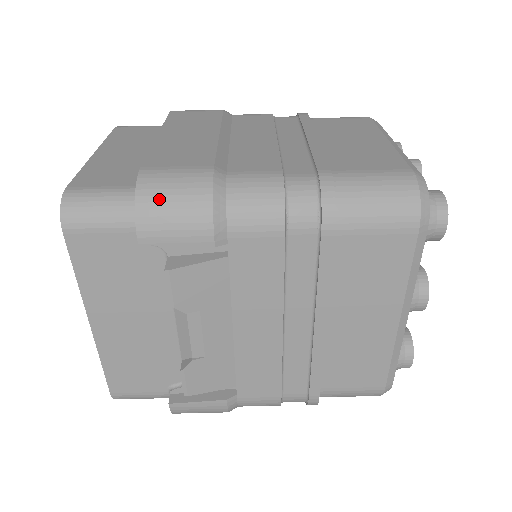
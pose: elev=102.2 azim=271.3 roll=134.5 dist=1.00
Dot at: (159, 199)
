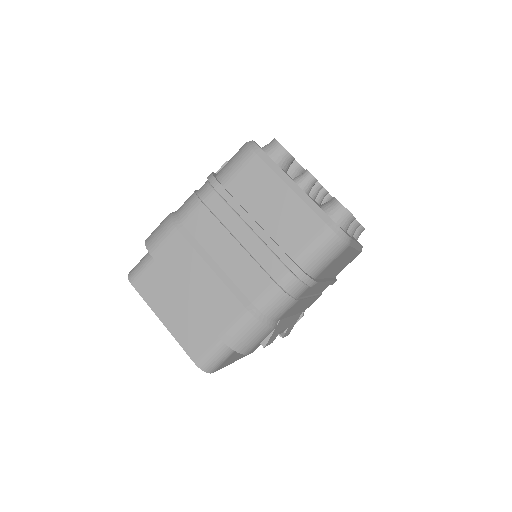
Dot at: (244, 343)
